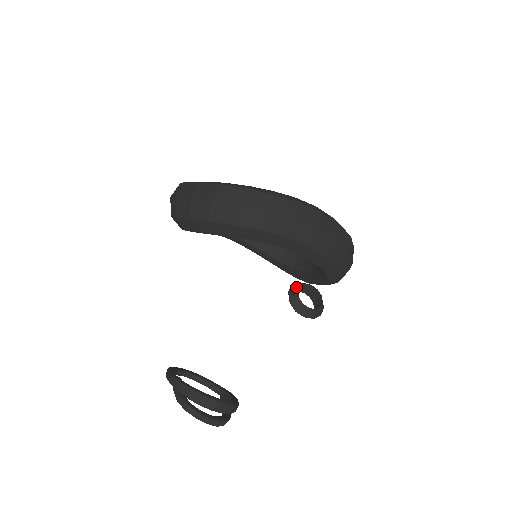
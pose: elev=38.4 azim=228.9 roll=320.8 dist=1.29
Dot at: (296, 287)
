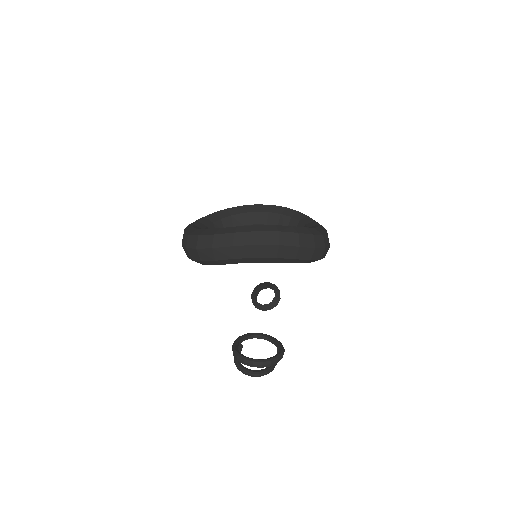
Dot at: (255, 290)
